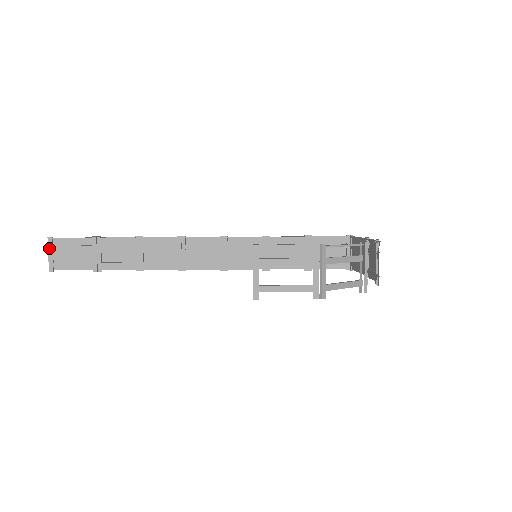
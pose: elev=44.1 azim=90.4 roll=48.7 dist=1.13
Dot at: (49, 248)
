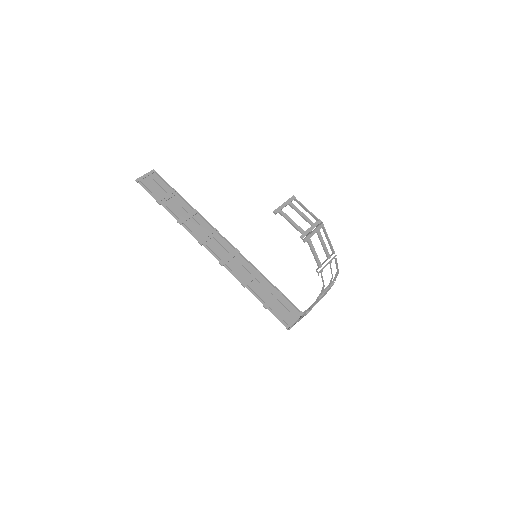
Dot at: (148, 173)
